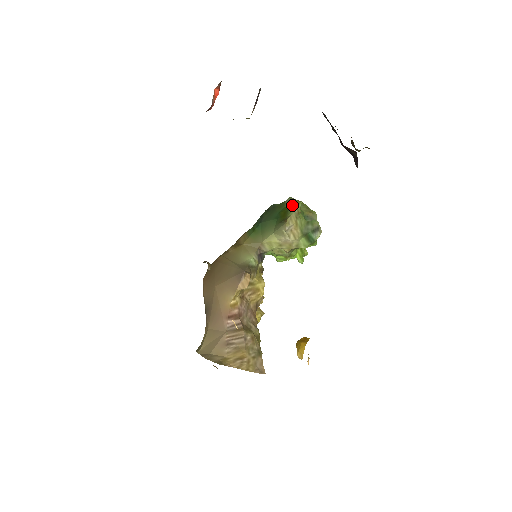
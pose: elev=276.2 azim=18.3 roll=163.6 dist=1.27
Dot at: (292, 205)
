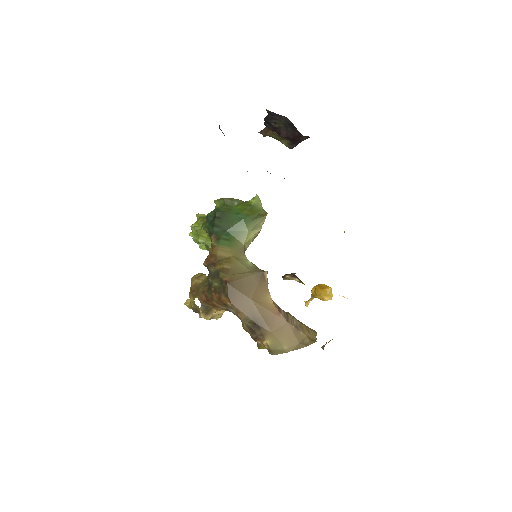
Dot at: (247, 202)
